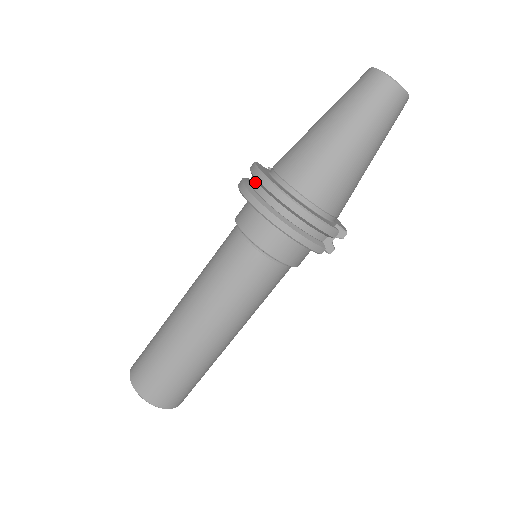
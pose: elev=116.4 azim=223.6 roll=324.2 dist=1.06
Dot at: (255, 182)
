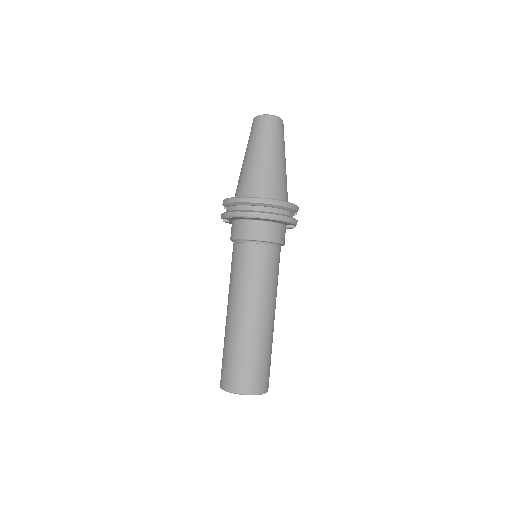
Dot at: (238, 206)
